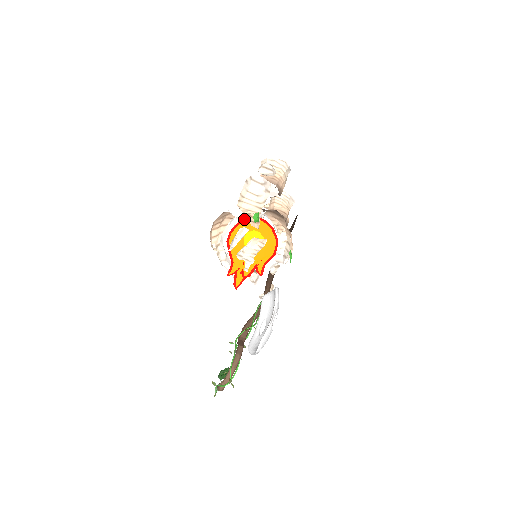
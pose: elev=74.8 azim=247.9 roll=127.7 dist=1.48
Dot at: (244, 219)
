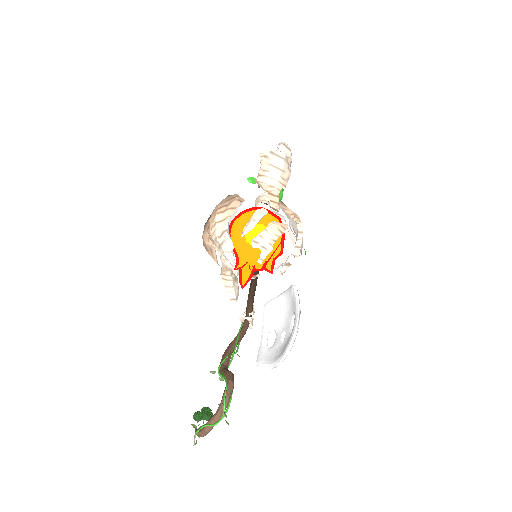
Dot at: (244, 212)
